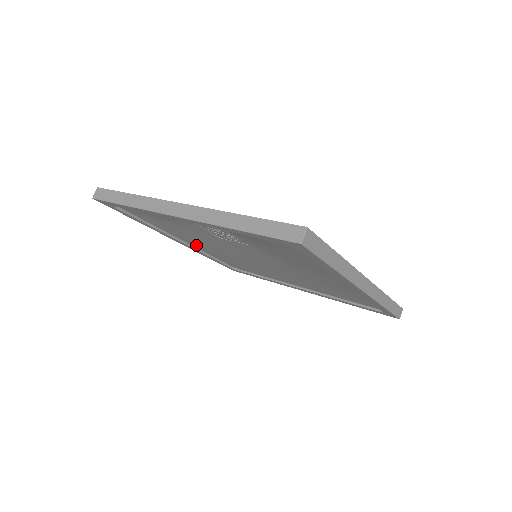
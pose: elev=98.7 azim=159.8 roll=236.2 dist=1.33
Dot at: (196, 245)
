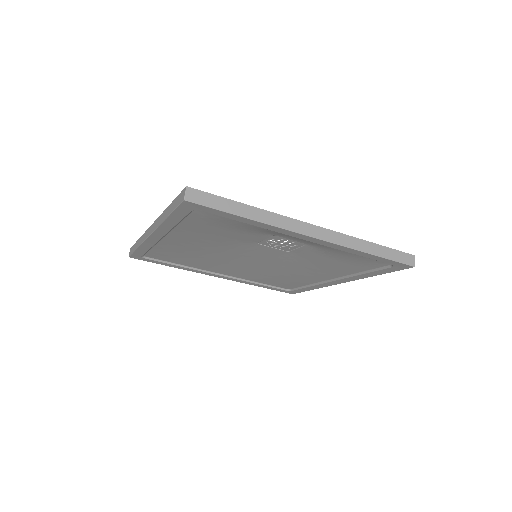
Dot at: (172, 240)
